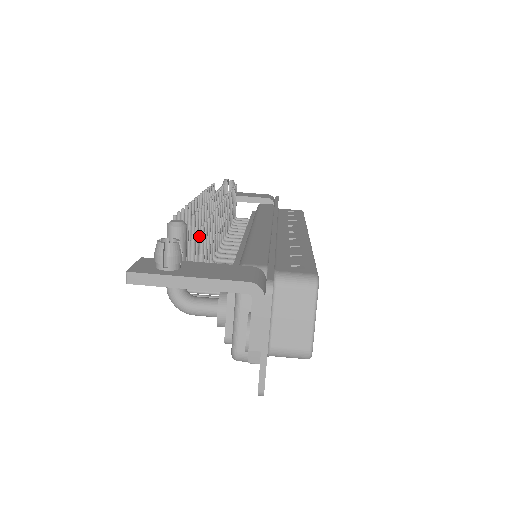
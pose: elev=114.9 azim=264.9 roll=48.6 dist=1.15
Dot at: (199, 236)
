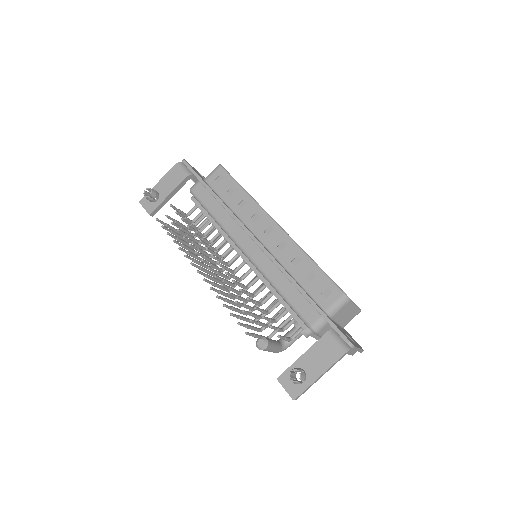
Dot at: (245, 307)
